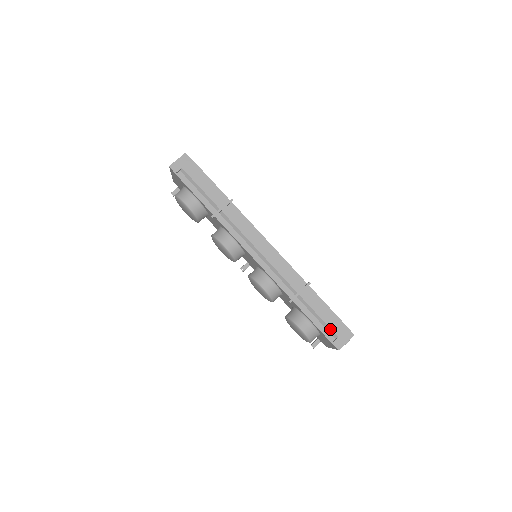
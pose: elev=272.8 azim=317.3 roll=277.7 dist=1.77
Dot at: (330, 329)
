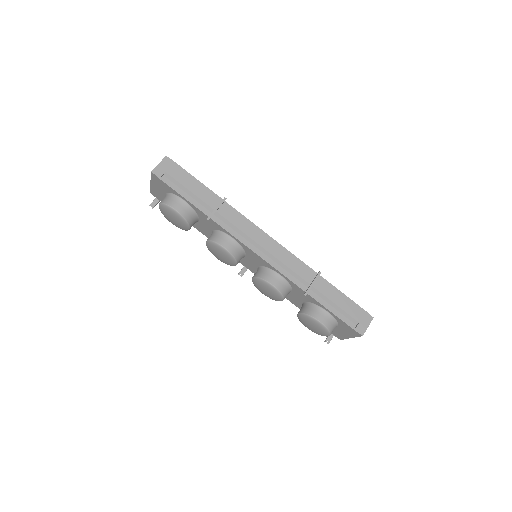
Dot at: (349, 316)
